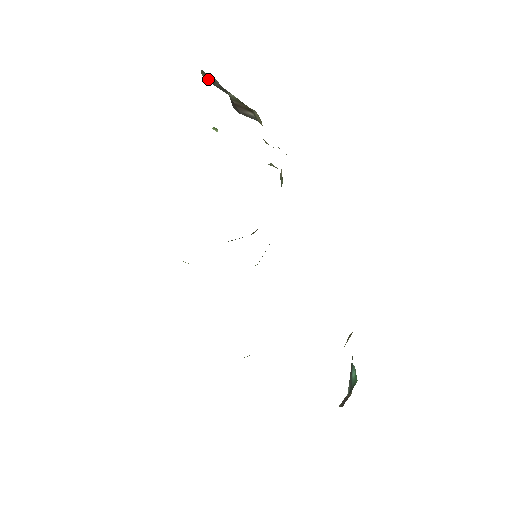
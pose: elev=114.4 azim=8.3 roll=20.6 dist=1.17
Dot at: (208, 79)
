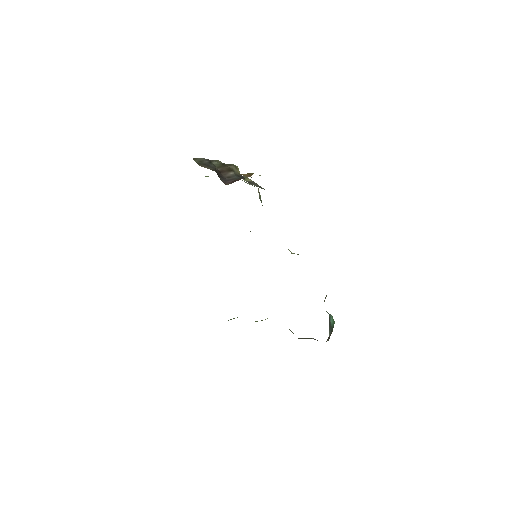
Dot at: (198, 161)
